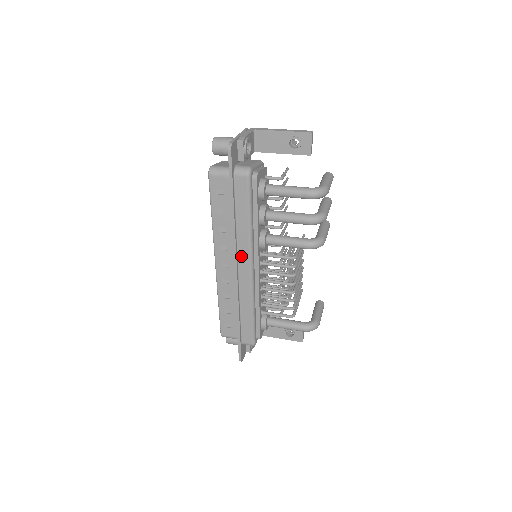
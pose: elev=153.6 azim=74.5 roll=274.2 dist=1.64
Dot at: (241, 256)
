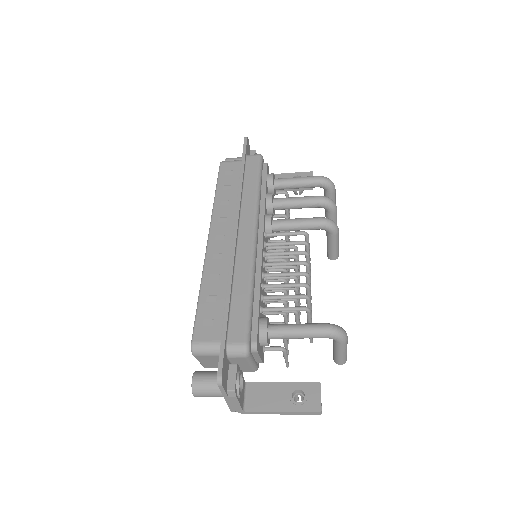
Dot at: (244, 221)
